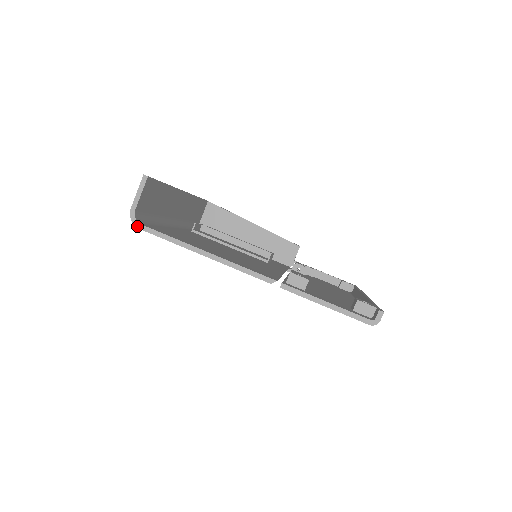
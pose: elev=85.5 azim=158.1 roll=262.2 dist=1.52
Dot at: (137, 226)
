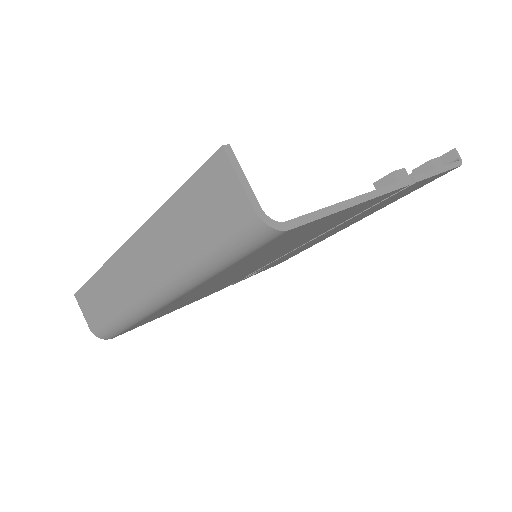
Dot at: (283, 229)
